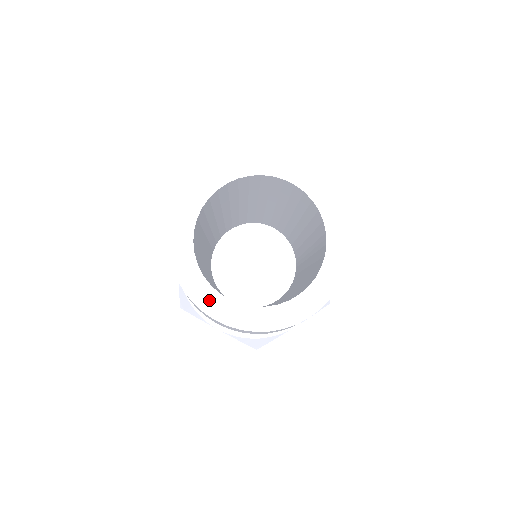
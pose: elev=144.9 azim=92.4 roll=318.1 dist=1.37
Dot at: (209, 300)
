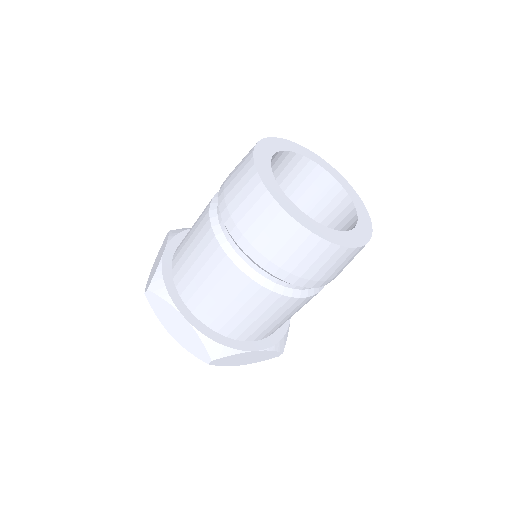
Dot at: (335, 236)
